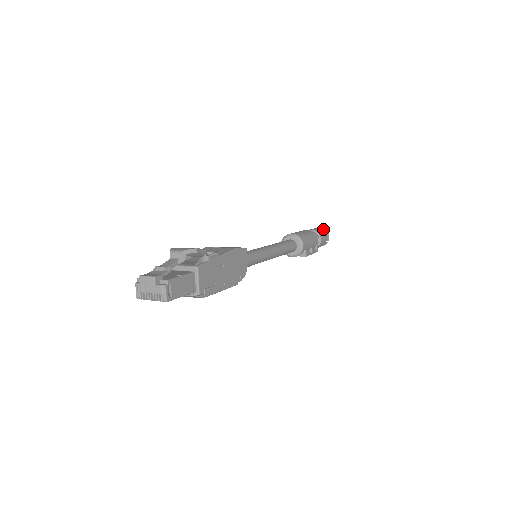
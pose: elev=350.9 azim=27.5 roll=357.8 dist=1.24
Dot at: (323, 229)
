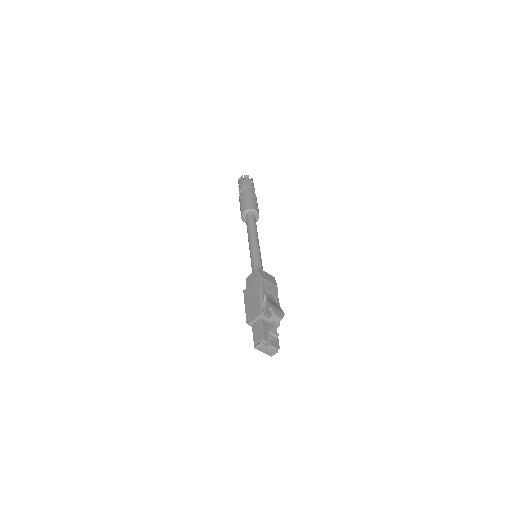
Dot at: occluded
